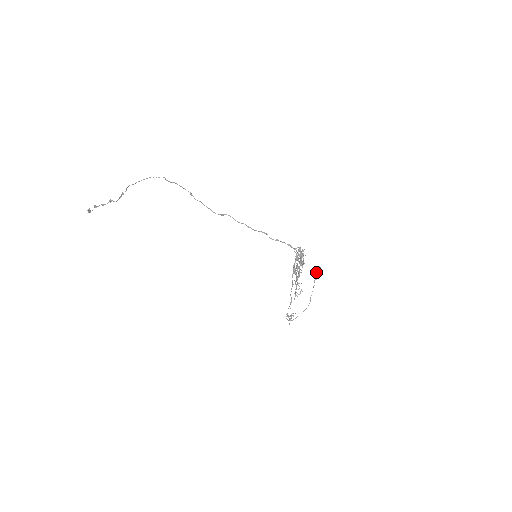
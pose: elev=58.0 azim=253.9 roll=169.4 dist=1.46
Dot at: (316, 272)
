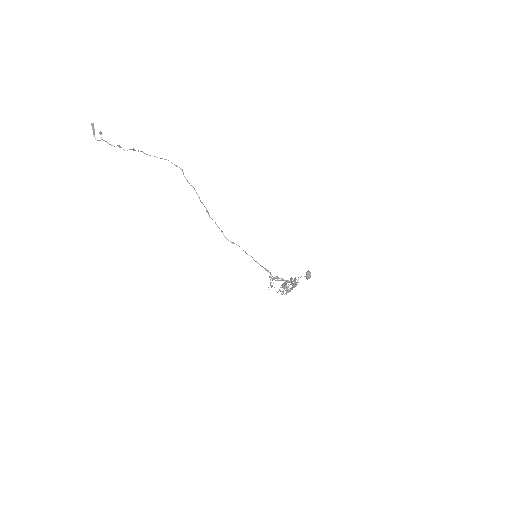
Dot at: (306, 274)
